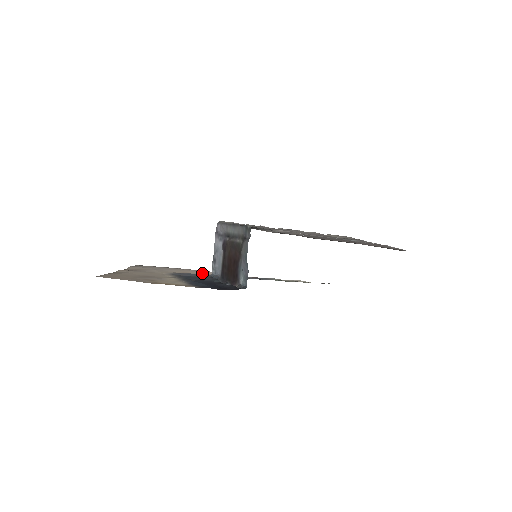
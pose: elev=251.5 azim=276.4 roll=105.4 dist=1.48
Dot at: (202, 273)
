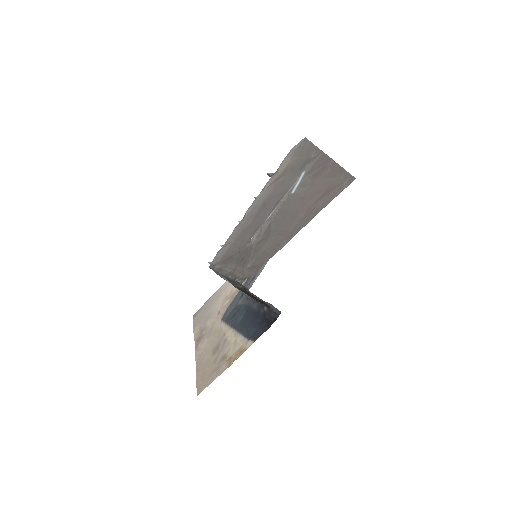
Dot at: occluded
